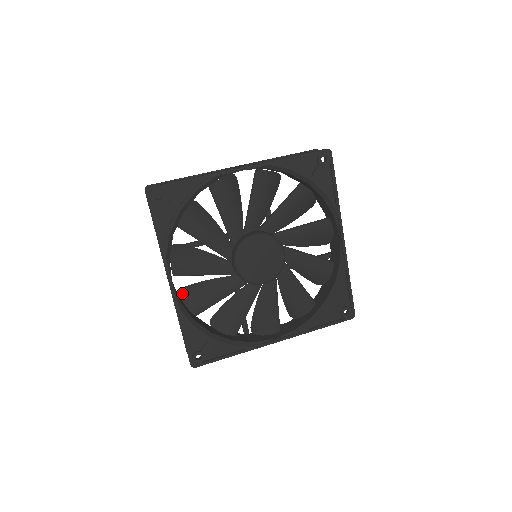
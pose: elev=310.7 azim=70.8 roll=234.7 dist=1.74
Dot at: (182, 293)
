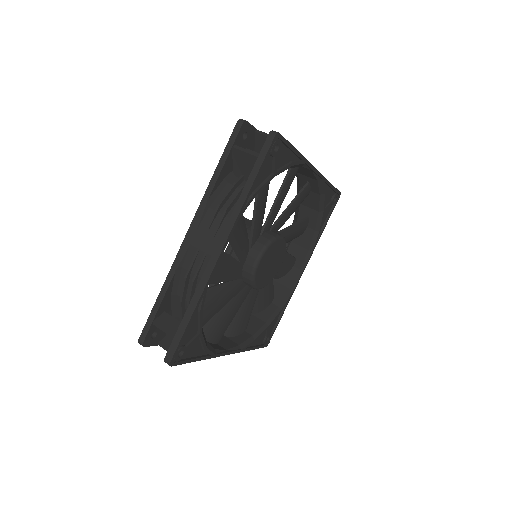
Dot at: (226, 334)
